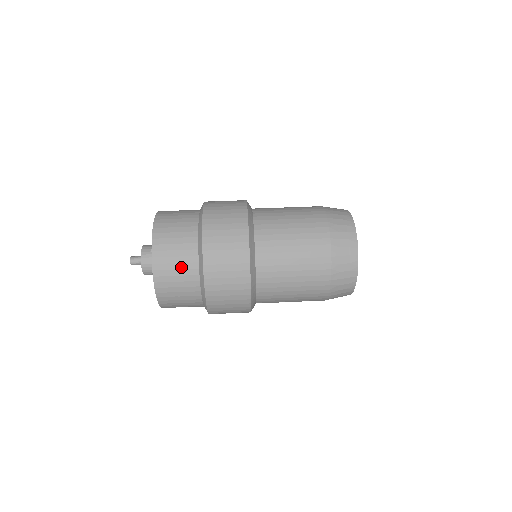
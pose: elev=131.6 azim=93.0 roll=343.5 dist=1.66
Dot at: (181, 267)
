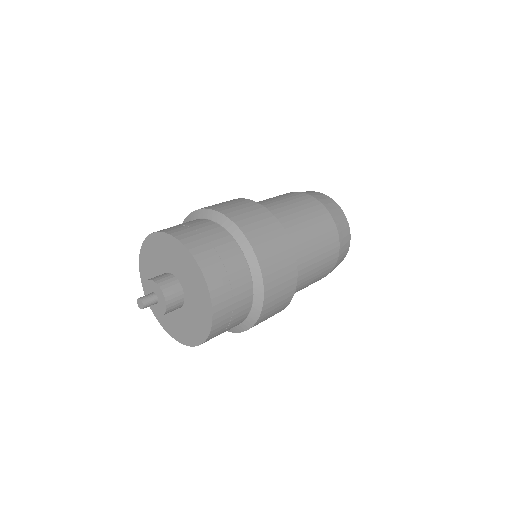
Dot at: (213, 238)
